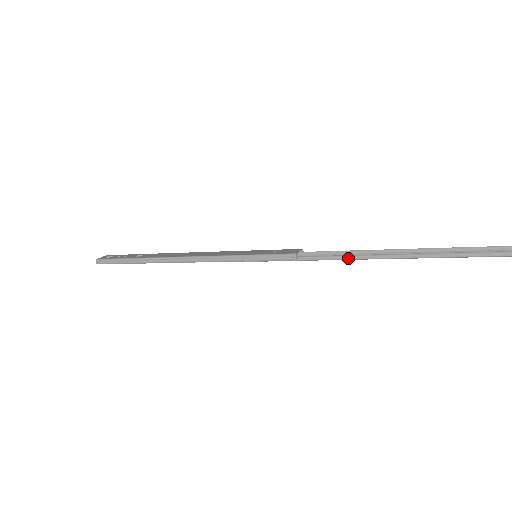
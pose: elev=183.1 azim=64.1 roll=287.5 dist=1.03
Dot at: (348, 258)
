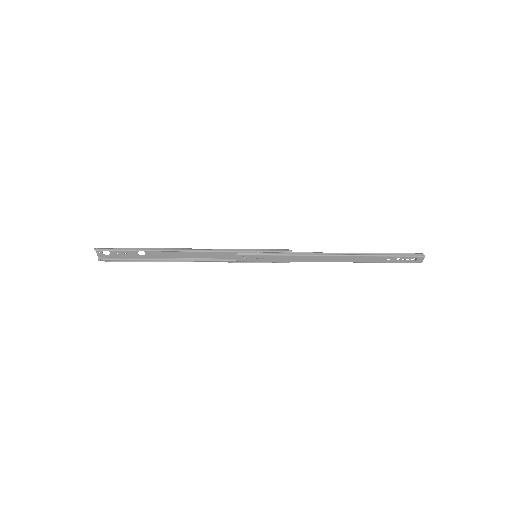
Dot at: (328, 254)
